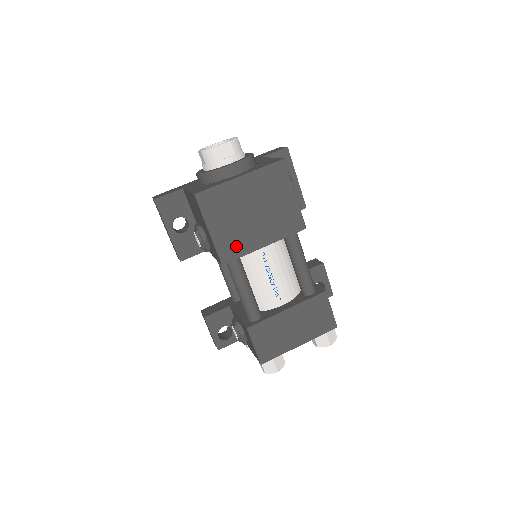
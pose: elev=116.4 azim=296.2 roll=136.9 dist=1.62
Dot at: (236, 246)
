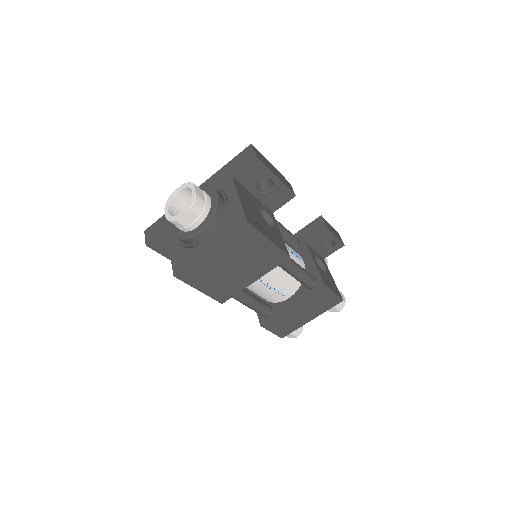
Dot at: (228, 290)
